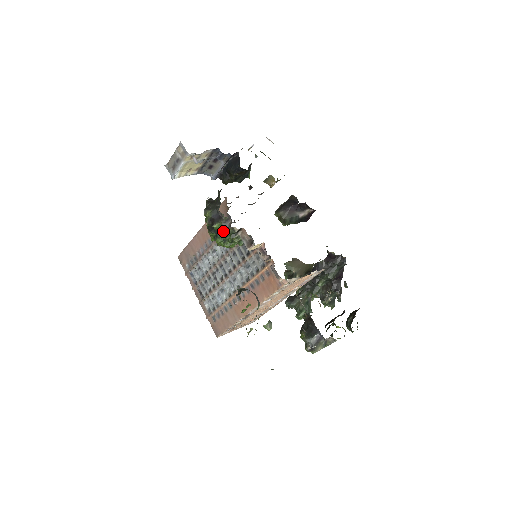
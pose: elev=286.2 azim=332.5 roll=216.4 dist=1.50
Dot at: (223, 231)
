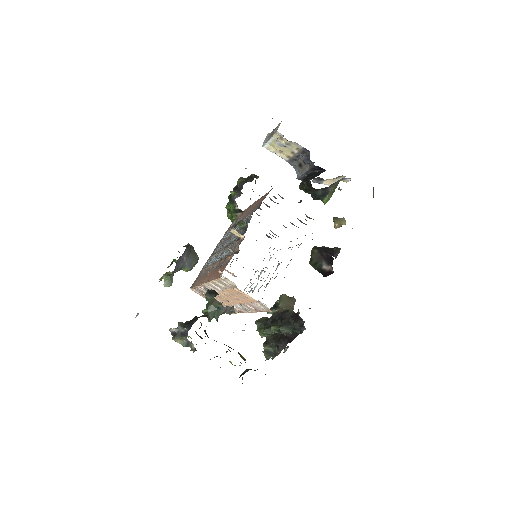
Dot at: (231, 200)
